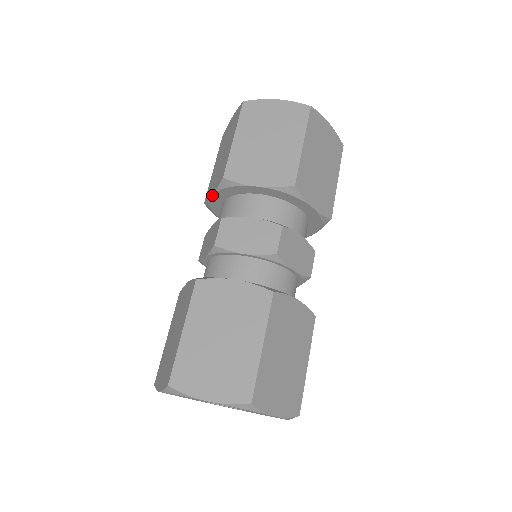
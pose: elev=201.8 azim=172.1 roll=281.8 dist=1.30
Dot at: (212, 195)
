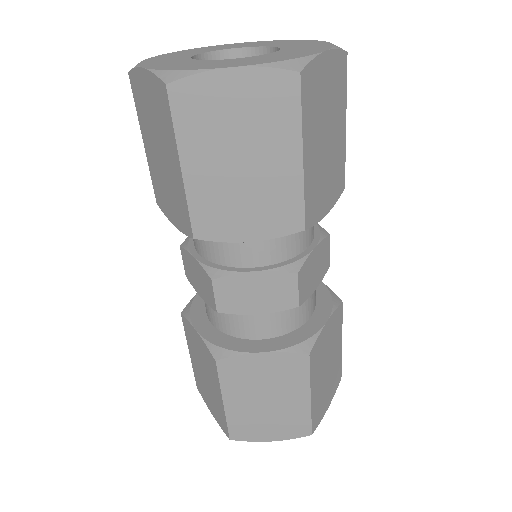
Dot at: (176, 227)
